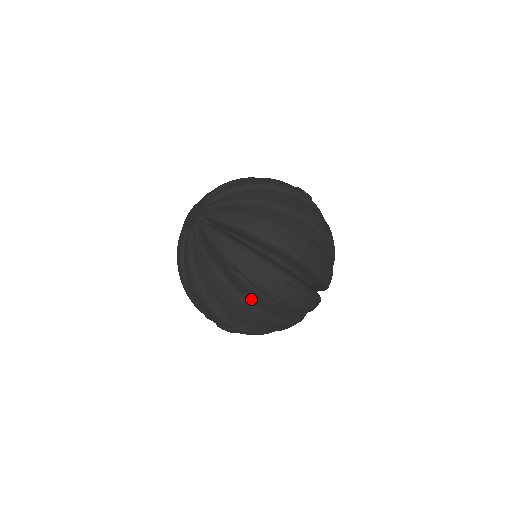
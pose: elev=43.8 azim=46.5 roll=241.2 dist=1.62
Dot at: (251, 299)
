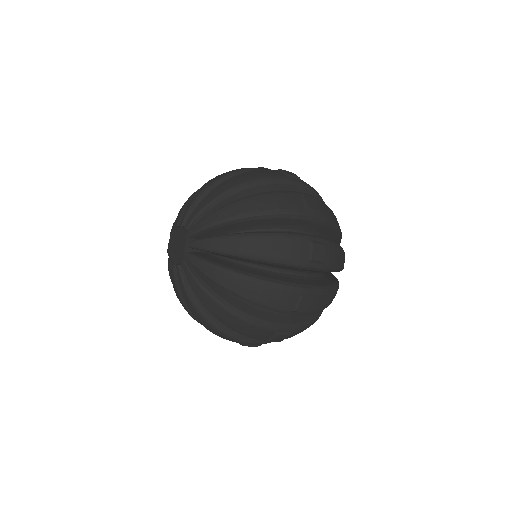
Dot at: occluded
